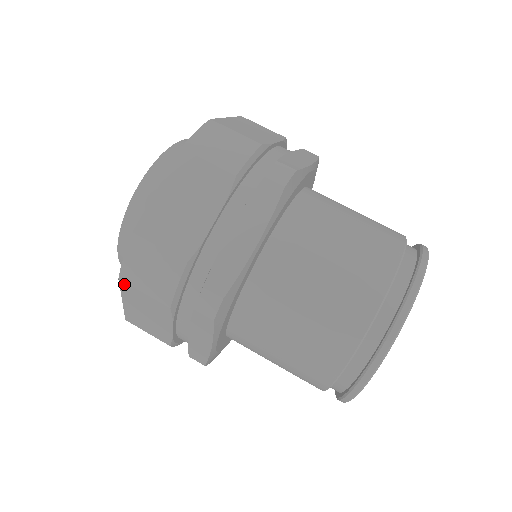
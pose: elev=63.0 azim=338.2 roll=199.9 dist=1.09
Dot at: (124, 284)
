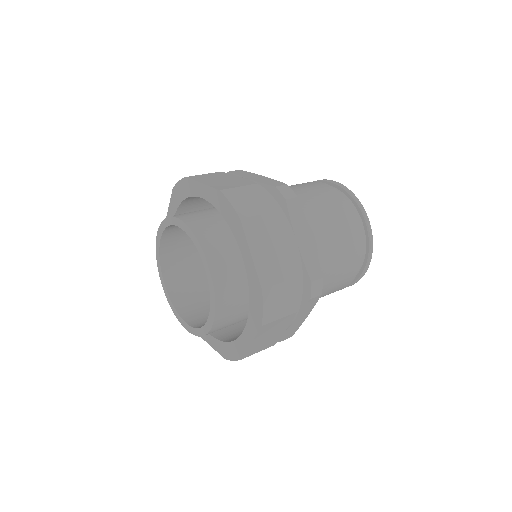
Dot at: (245, 222)
